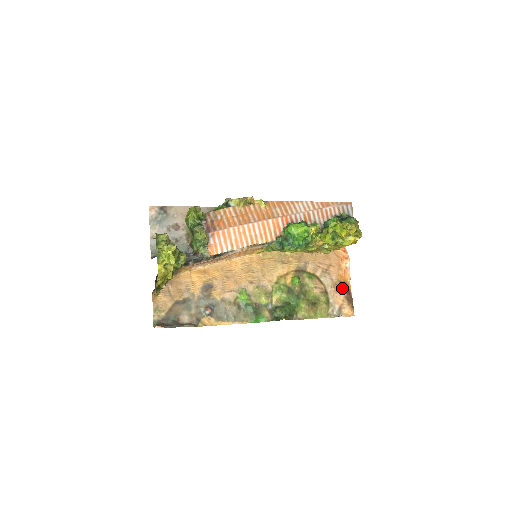
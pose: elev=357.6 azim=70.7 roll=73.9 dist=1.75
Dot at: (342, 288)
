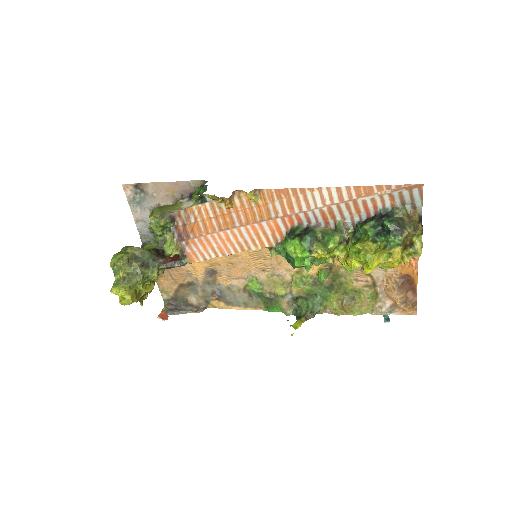
Dot at: (397, 287)
